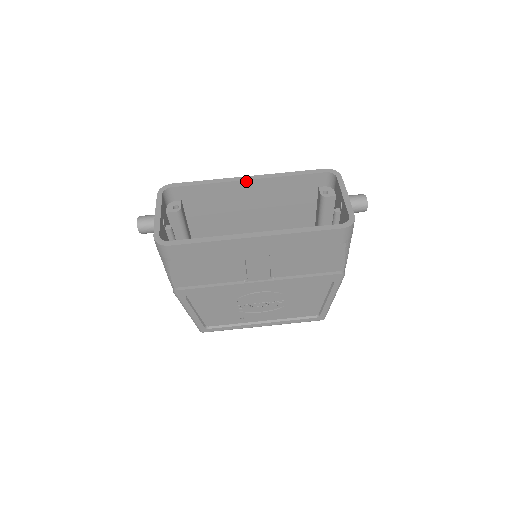
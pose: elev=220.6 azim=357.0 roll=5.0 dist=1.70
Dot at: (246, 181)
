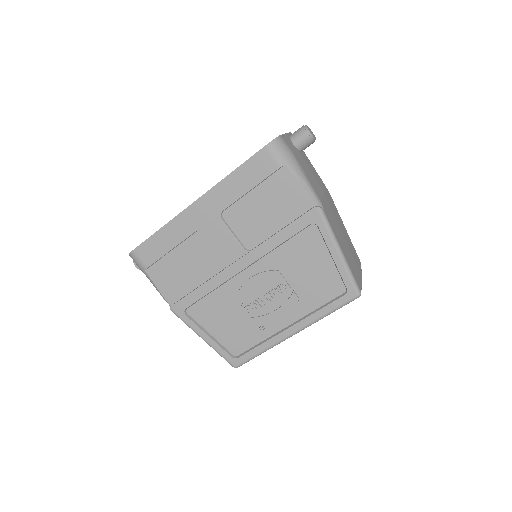
Dot at: occluded
